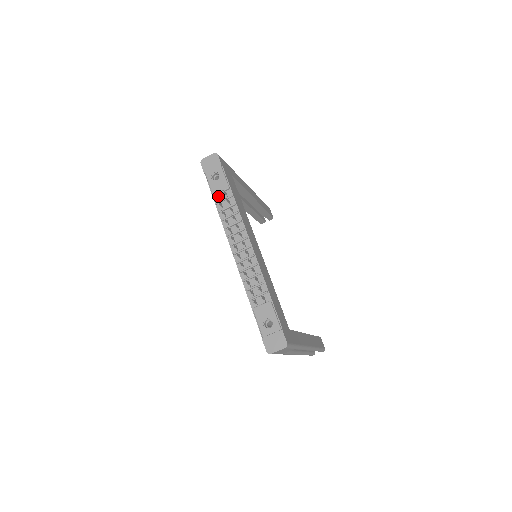
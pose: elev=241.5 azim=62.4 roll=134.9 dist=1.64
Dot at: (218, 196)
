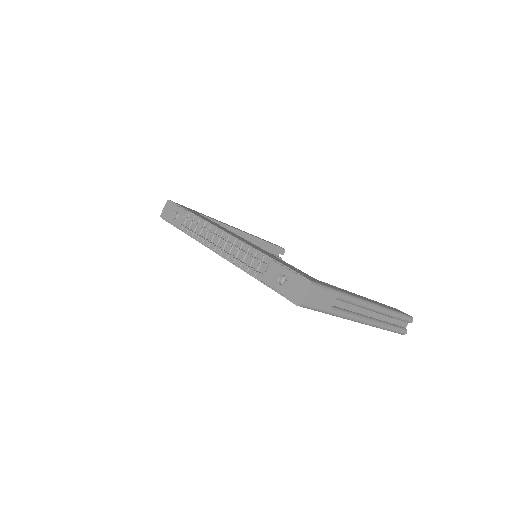
Dot at: (184, 226)
